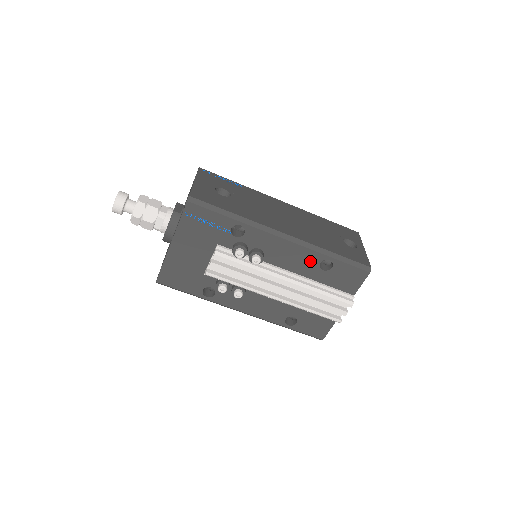
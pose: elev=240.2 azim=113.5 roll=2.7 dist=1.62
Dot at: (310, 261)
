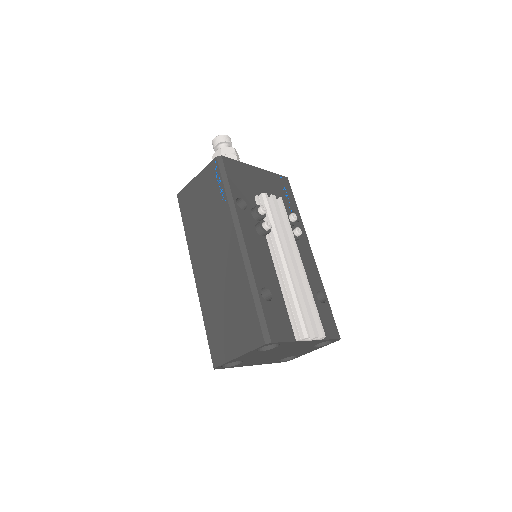
Dot at: (315, 282)
